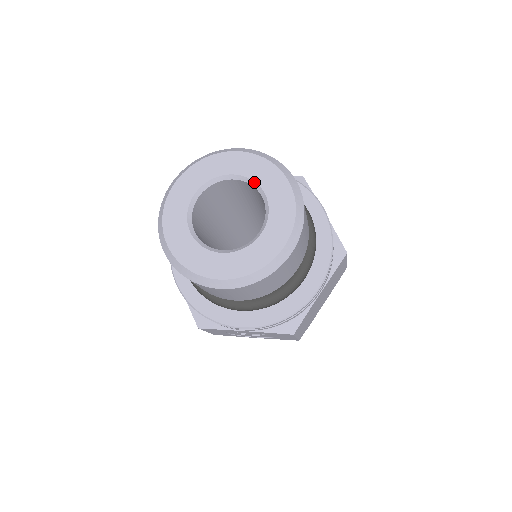
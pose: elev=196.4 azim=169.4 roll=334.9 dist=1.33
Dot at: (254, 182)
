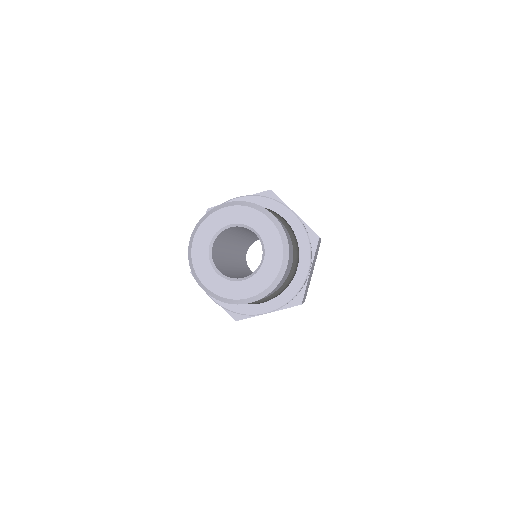
Dot at: (264, 248)
